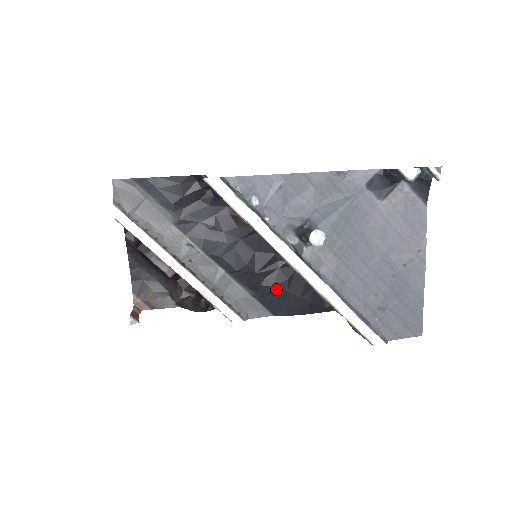
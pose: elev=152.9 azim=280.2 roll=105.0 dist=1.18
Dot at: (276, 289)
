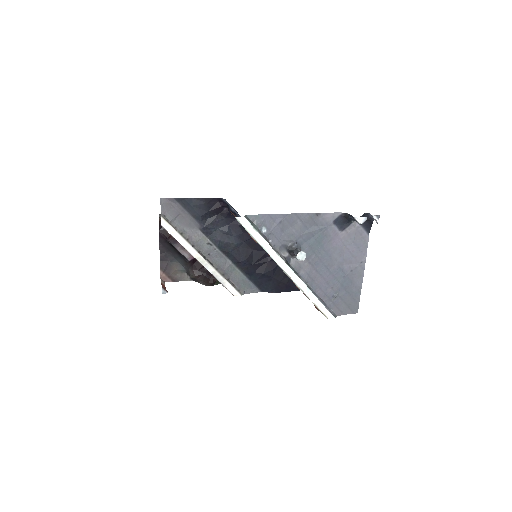
Dot at: (265, 275)
